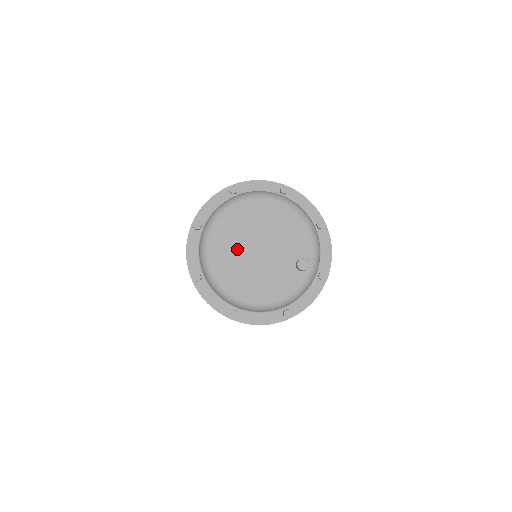
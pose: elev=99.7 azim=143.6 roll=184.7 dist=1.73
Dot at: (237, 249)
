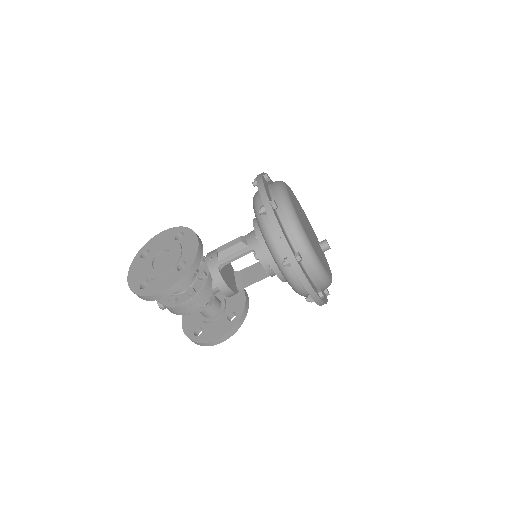
Dot at: (306, 228)
